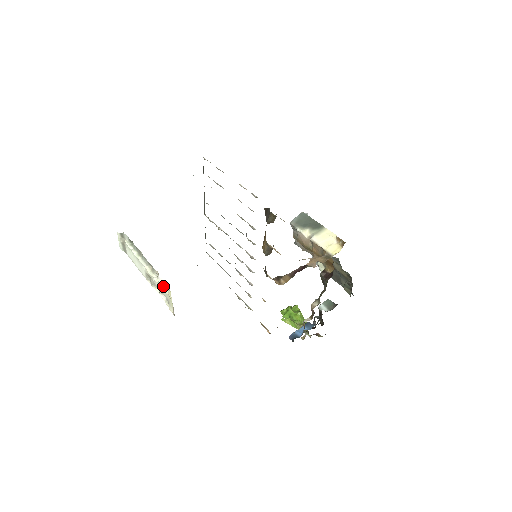
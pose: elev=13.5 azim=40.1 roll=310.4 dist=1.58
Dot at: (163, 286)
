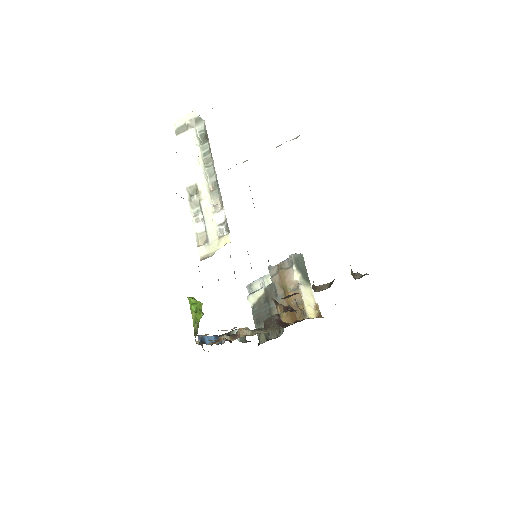
Dot at: (216, 222)
